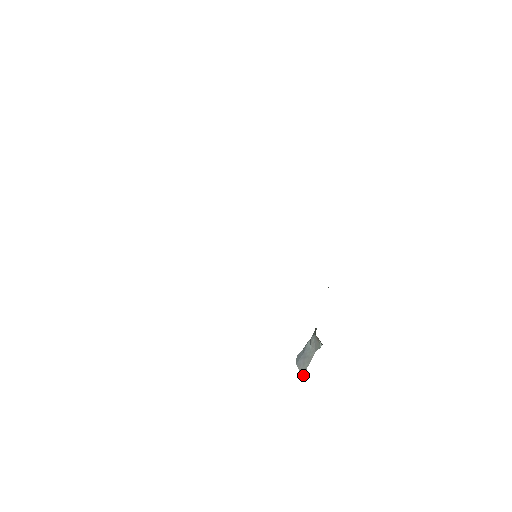
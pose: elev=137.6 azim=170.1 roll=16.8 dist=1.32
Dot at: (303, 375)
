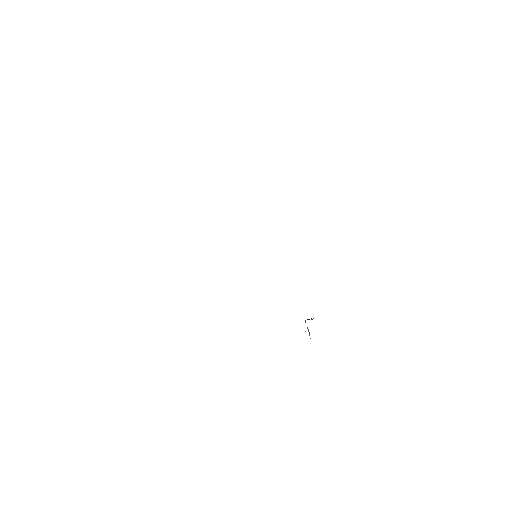
Dot at: (310, 338)
